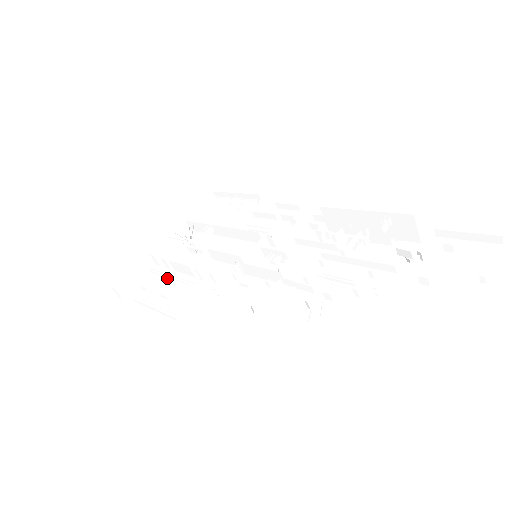
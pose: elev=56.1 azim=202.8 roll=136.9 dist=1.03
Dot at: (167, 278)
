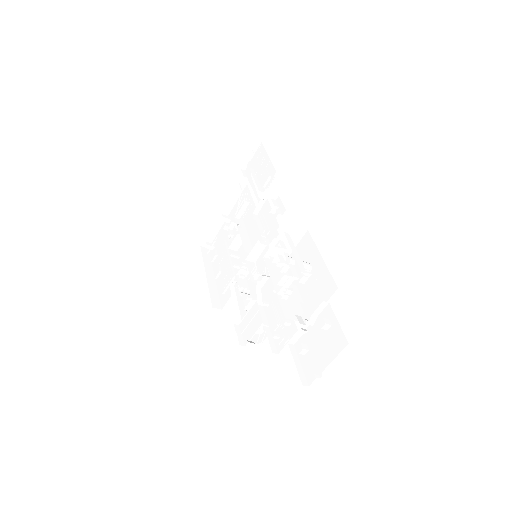
Dot at: (228, 242)
